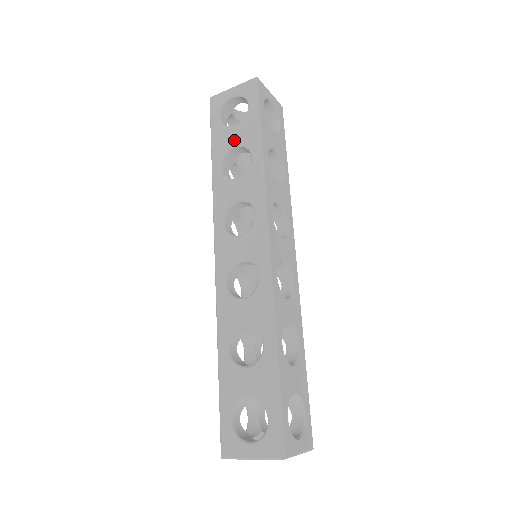
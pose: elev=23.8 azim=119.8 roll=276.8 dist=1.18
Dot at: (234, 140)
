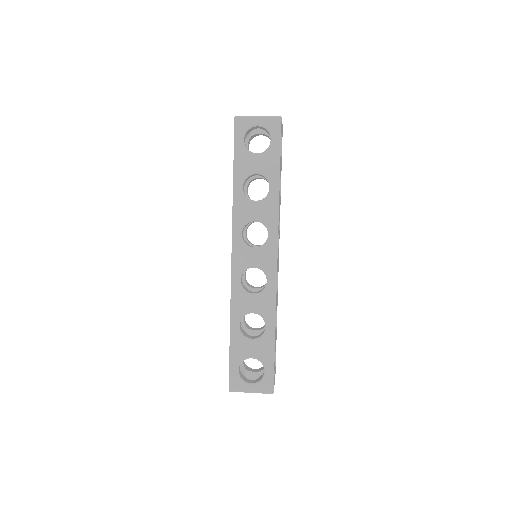
Dot at: (256, 167)
